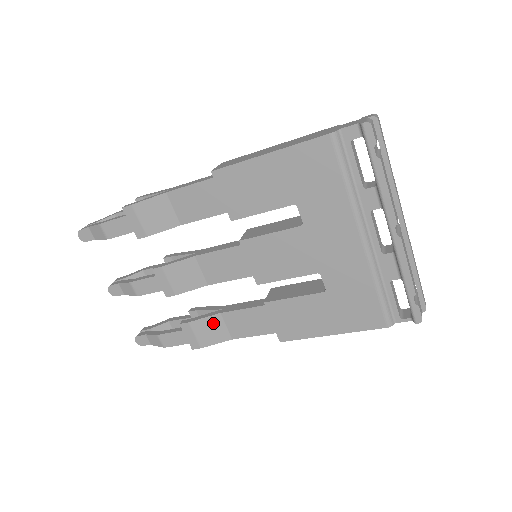
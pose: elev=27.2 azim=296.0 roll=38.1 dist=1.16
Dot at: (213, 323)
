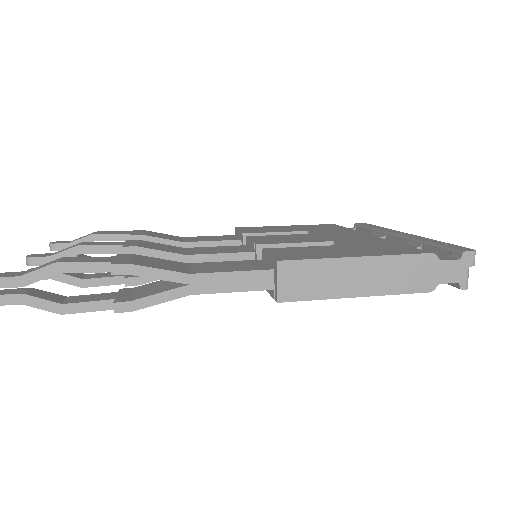
Dot at: occluded
